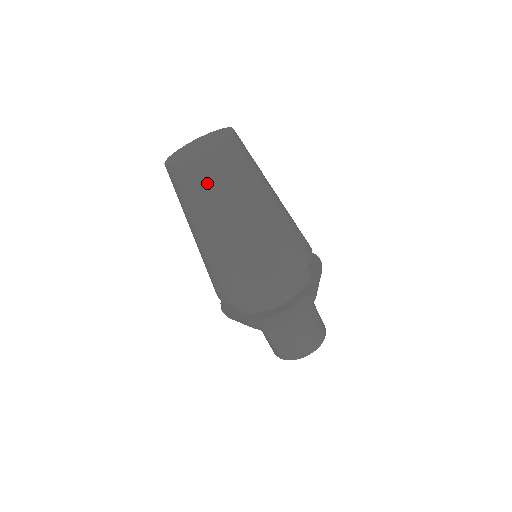
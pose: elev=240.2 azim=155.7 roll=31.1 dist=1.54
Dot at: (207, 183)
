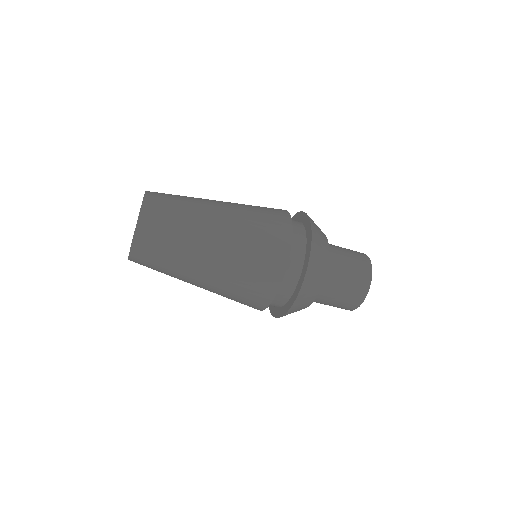
Dot at: (154, 260)
